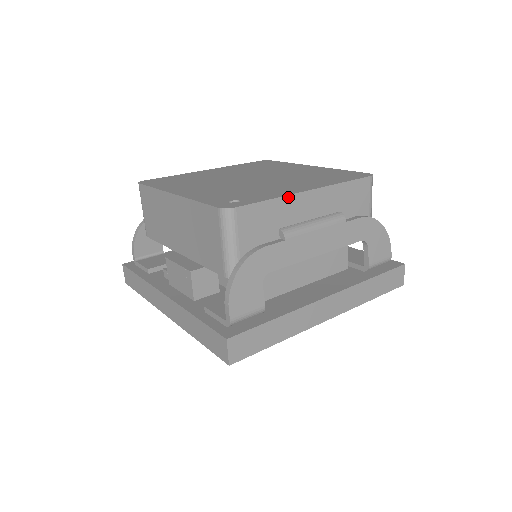
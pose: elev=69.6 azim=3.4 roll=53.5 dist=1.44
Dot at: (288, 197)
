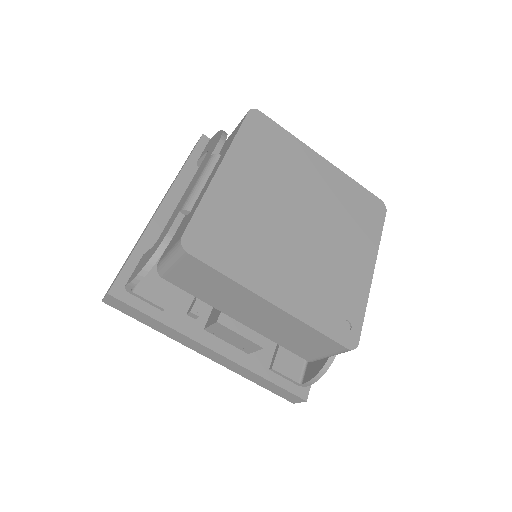
Dot at: (368, 293)
